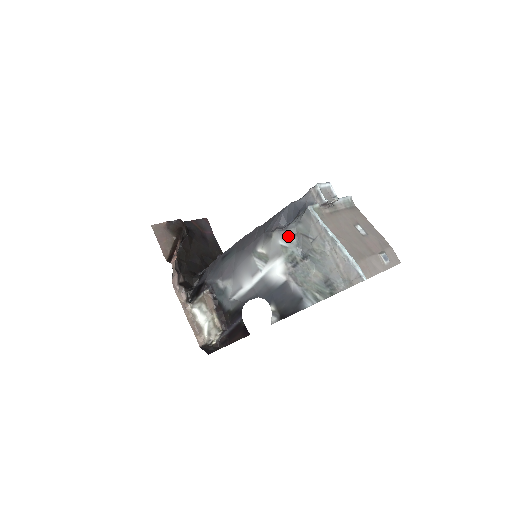
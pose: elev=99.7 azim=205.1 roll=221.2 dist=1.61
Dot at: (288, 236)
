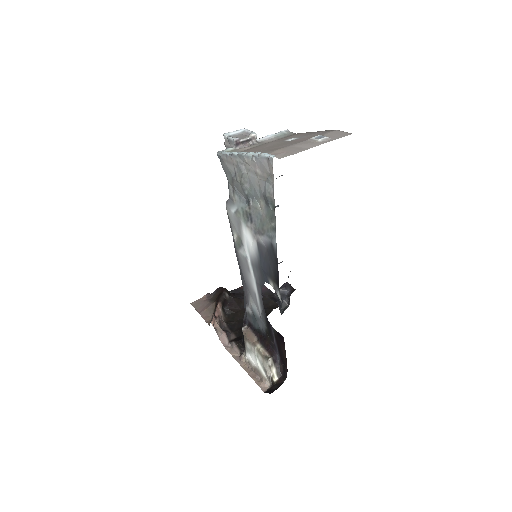
Dot at: (232, 199)
